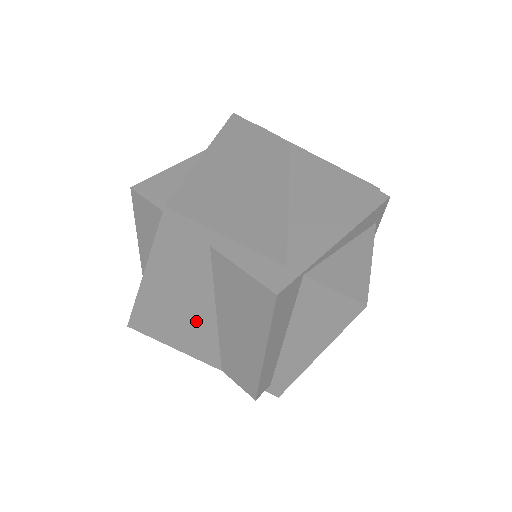
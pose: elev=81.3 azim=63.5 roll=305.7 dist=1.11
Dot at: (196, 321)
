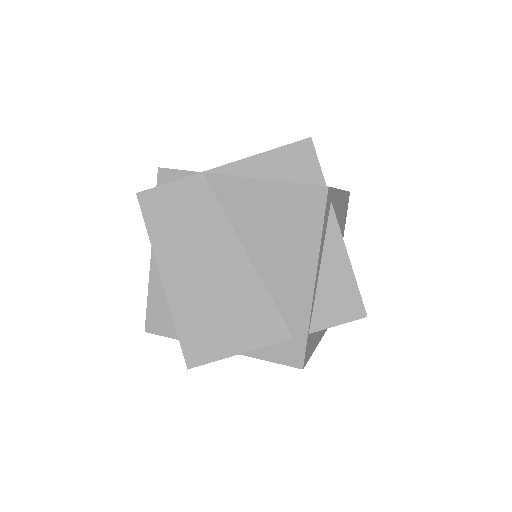
Dot at: occluded
